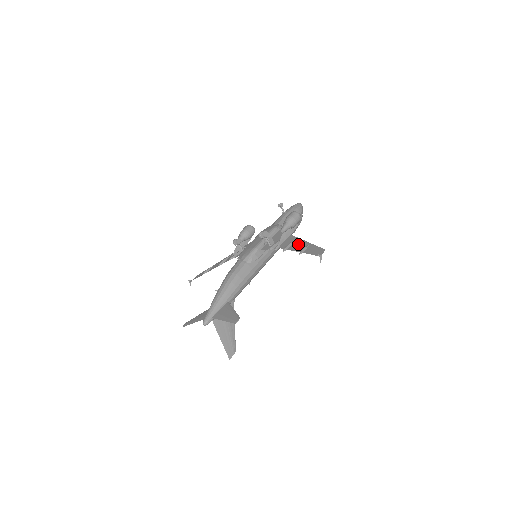
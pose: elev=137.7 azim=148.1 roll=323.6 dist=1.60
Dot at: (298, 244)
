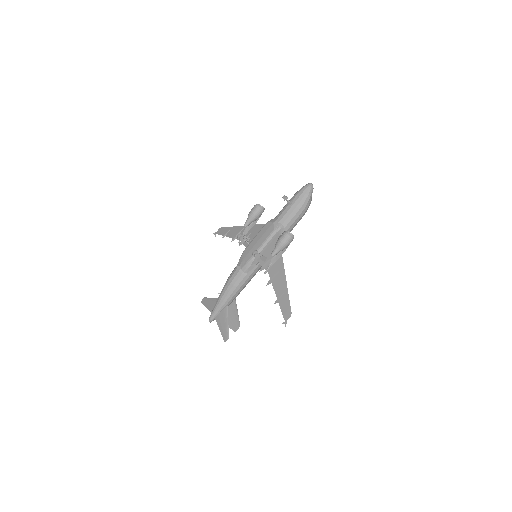
Dot at: (280, 282)
